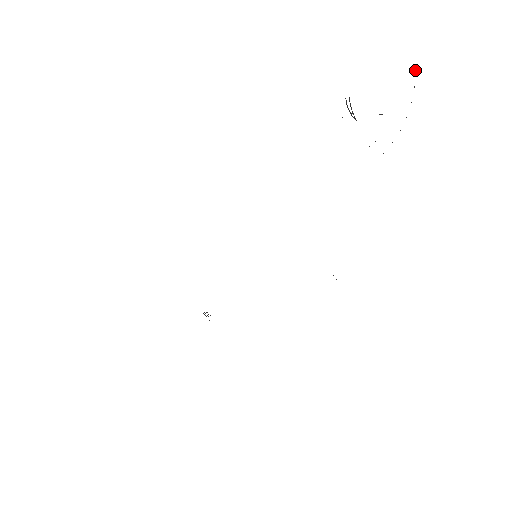
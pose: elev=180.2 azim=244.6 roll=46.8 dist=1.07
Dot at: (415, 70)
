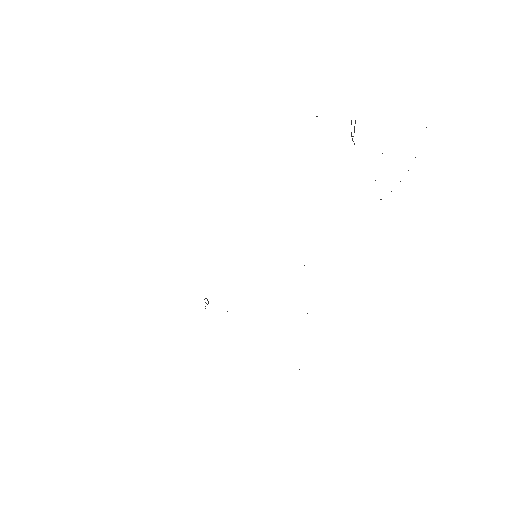
Dot at: occluded
